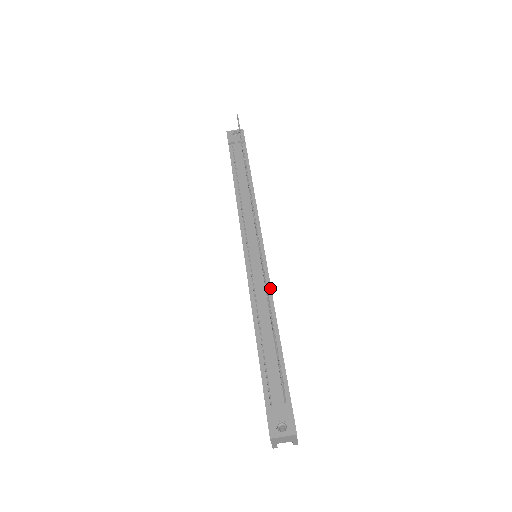
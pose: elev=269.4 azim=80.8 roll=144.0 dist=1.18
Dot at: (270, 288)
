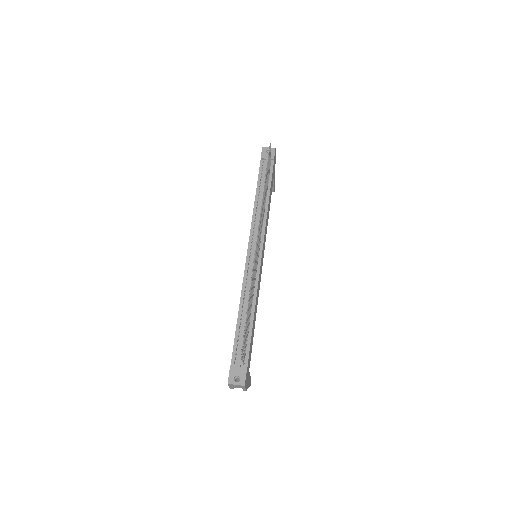
Dot at: (257, 284)
